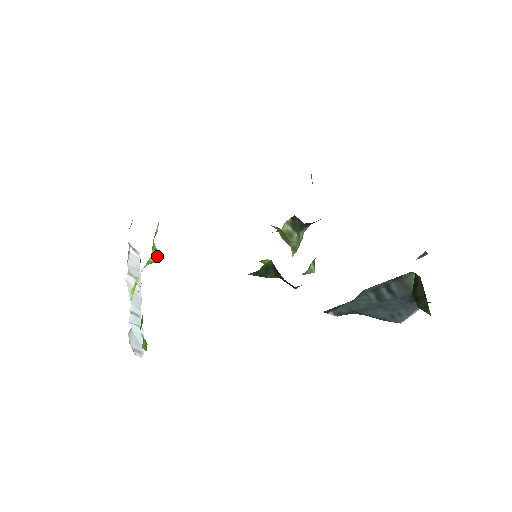
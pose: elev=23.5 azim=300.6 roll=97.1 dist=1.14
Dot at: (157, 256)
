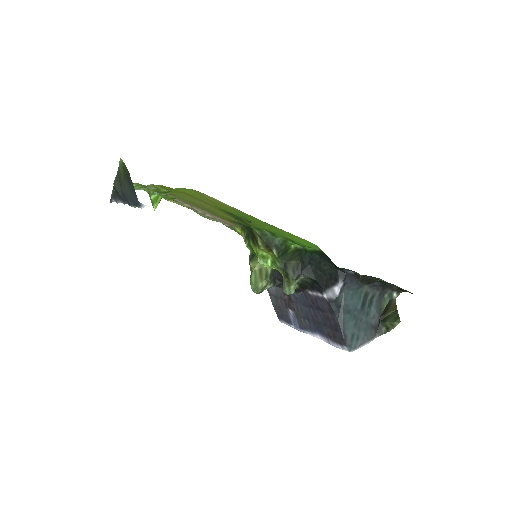
Dot at: occluded
